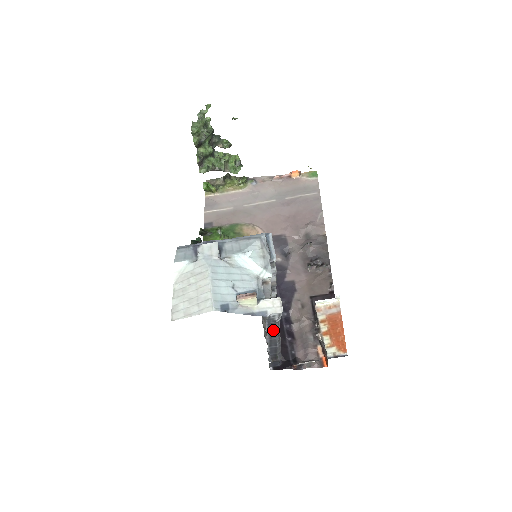
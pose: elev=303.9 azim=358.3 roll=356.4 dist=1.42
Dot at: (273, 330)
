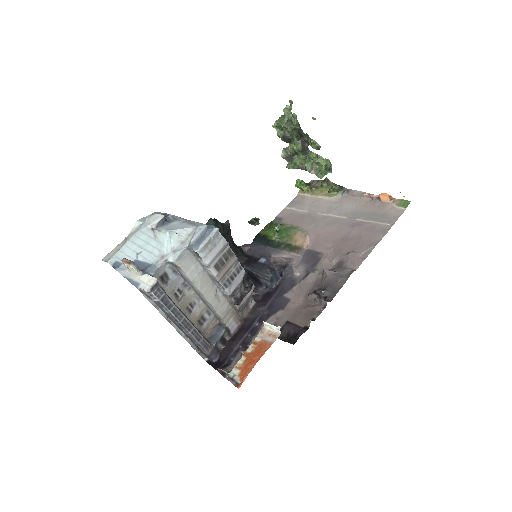
Dot at: (164, 310)
